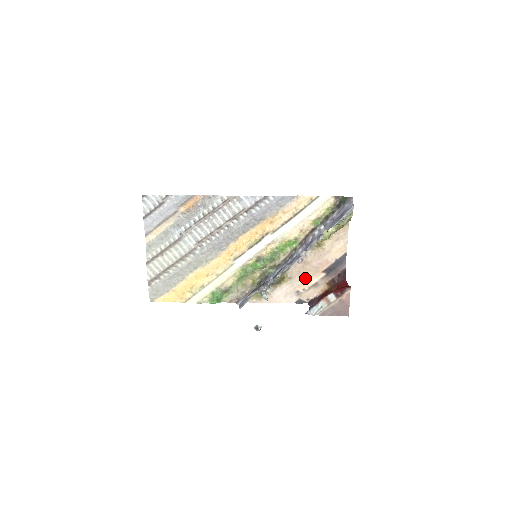
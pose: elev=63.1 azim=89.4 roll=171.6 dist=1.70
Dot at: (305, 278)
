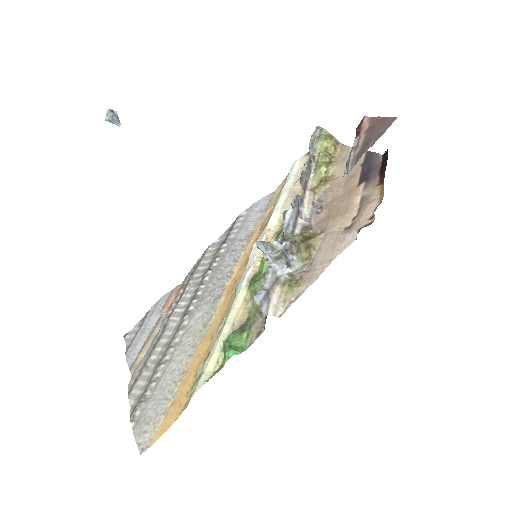
Dot at: (342, 212)
